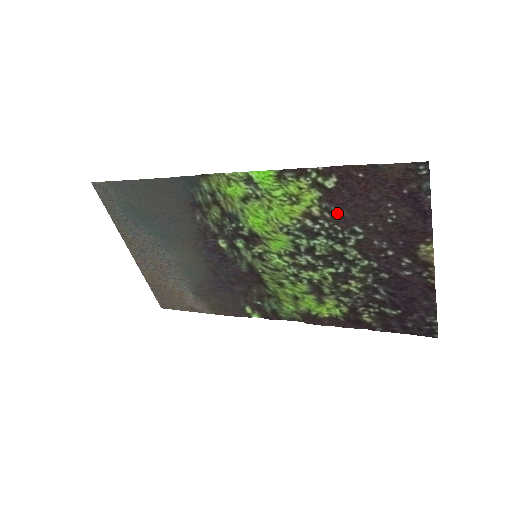
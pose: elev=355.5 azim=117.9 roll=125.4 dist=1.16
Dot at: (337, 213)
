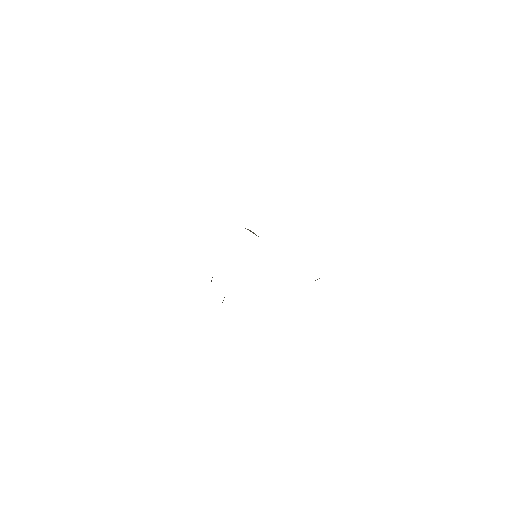
Dot at: occluded
